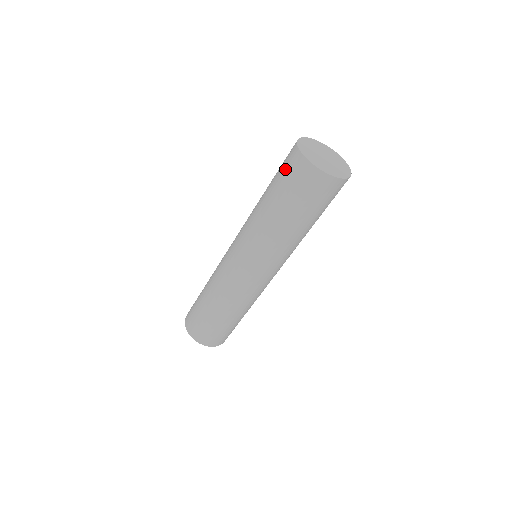
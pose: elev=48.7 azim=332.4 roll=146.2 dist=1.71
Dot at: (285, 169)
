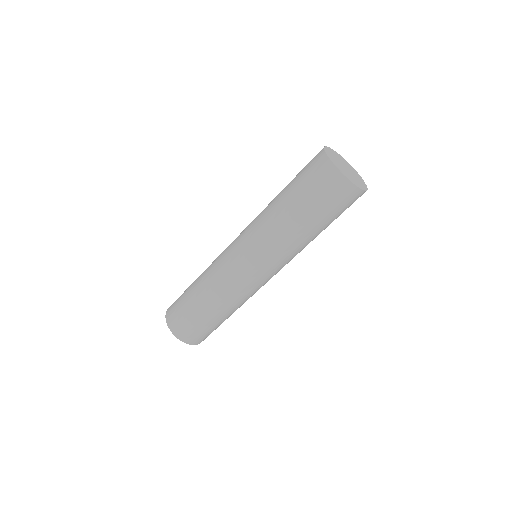
Dot at: (322, 190)
